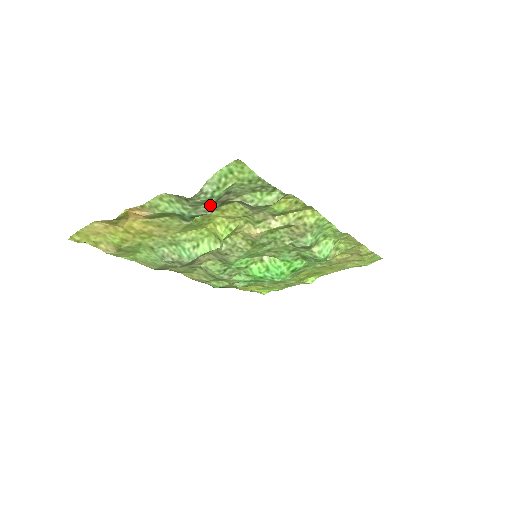
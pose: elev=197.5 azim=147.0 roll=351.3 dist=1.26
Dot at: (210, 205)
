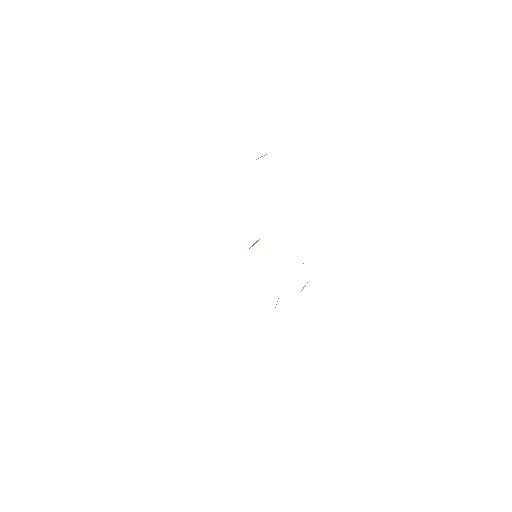
Dot at: occluded
